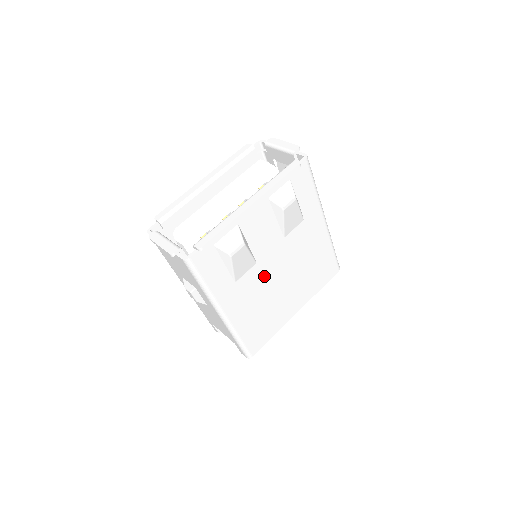
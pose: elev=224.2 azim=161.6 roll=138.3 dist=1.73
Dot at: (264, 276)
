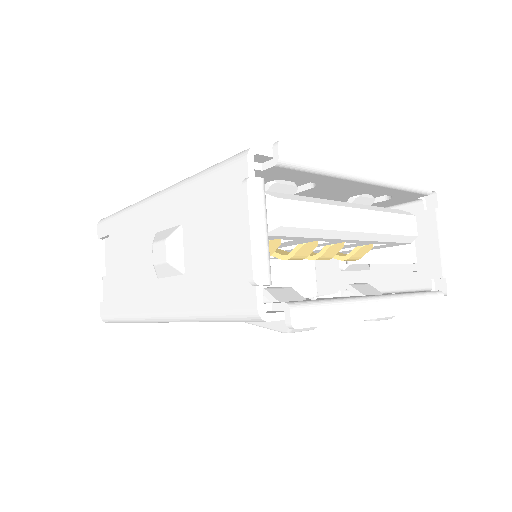
Dot at: occluded
